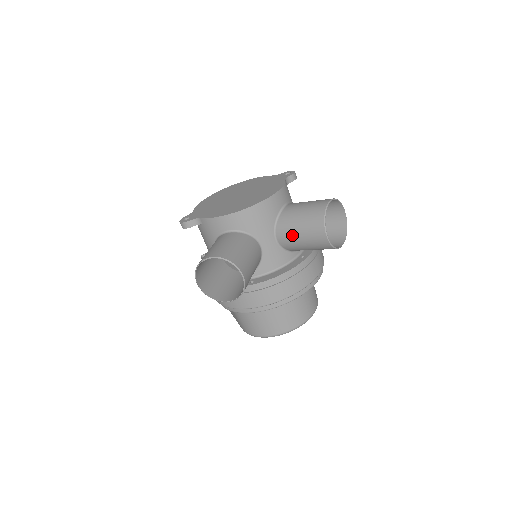
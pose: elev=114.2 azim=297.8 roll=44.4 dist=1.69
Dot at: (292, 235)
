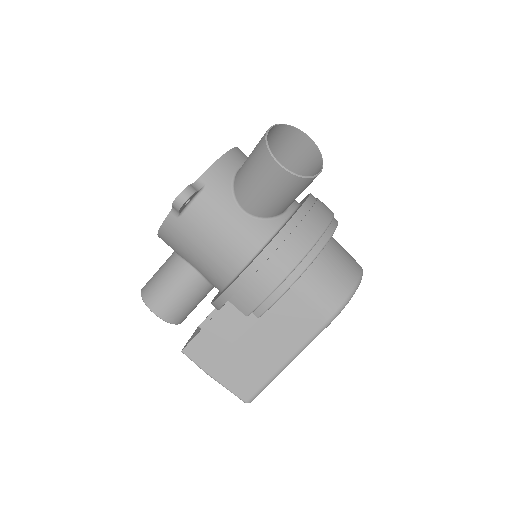
Dot at: occluded
